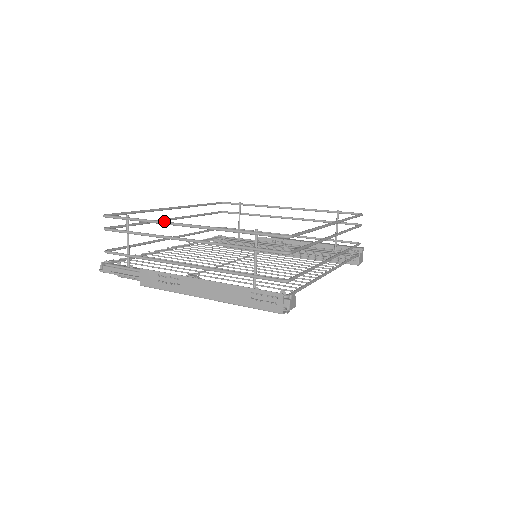
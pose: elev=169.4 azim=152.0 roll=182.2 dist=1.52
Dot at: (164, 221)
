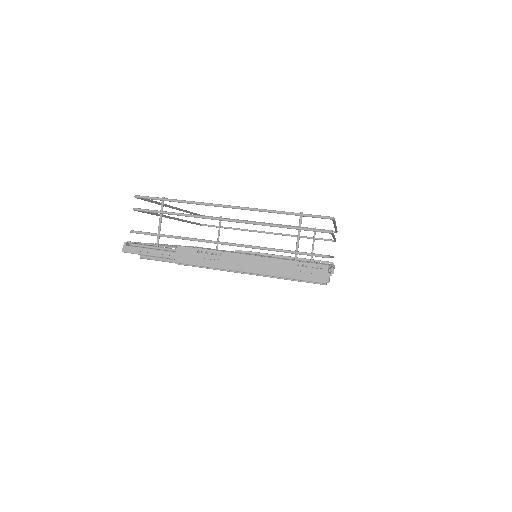
Dot at: occluded
